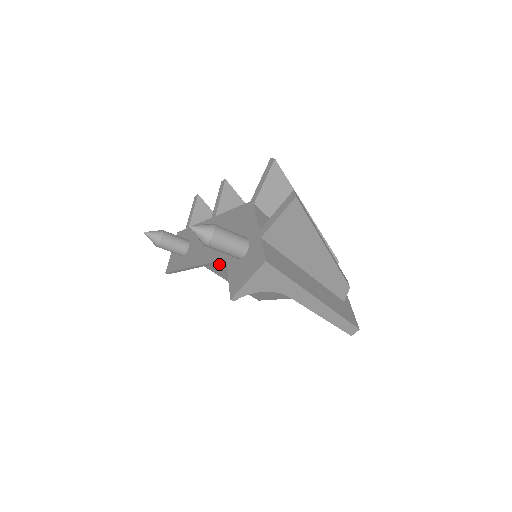
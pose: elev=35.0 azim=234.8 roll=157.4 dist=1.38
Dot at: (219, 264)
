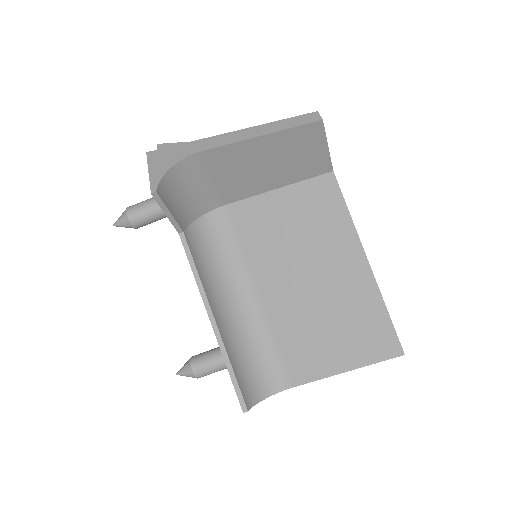
Dot at: (285, 343)
